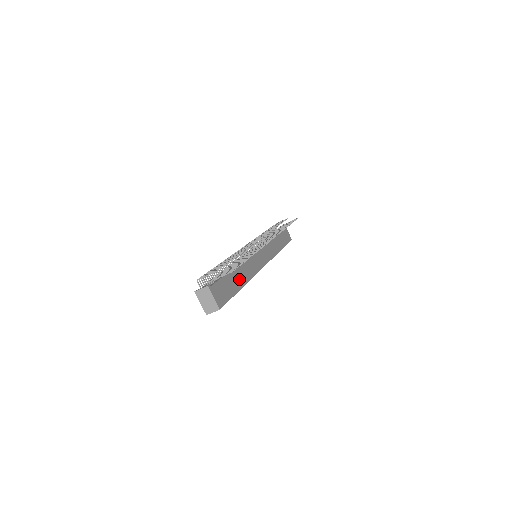
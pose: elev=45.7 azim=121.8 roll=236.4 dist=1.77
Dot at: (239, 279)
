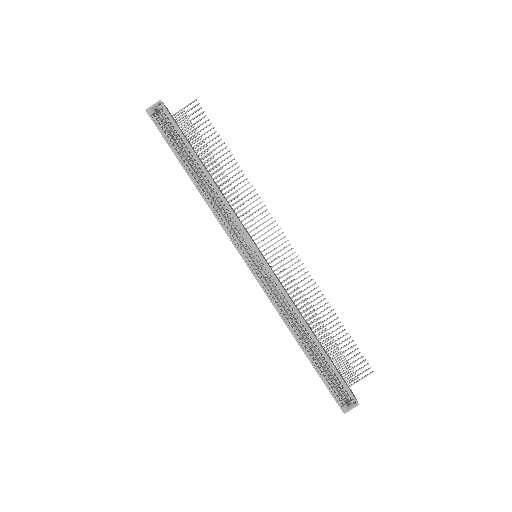
Dot at: occluded
